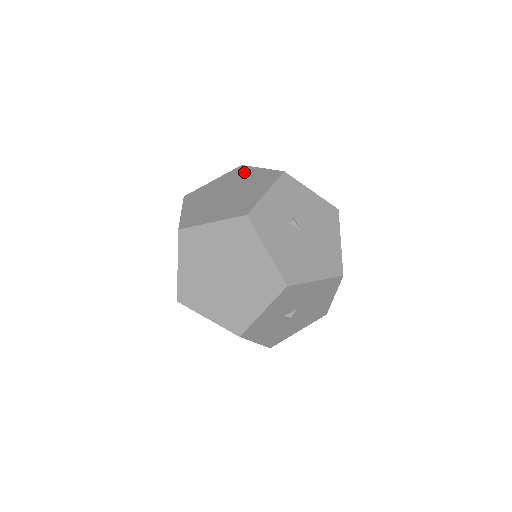
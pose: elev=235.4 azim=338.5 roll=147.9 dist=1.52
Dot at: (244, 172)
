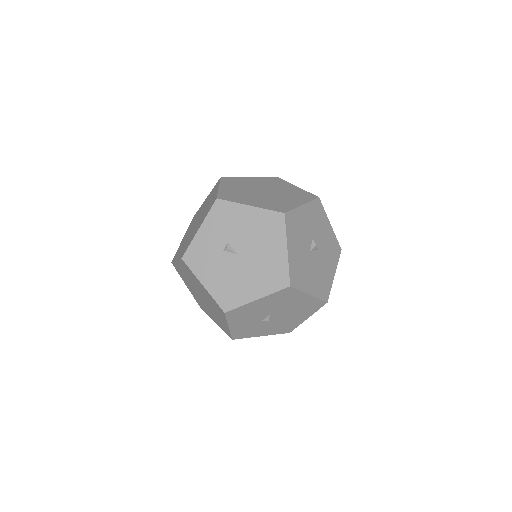
Dot at: (214, 190)
